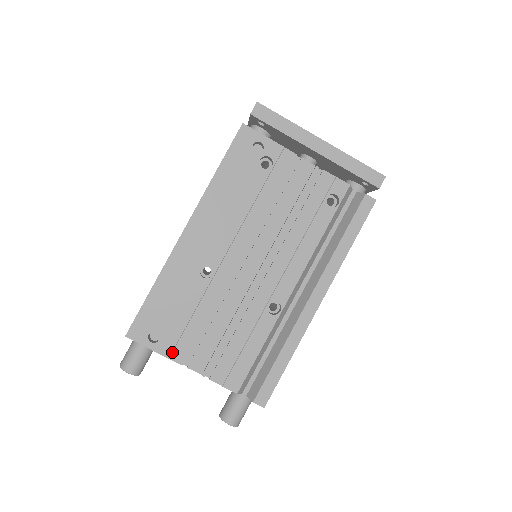
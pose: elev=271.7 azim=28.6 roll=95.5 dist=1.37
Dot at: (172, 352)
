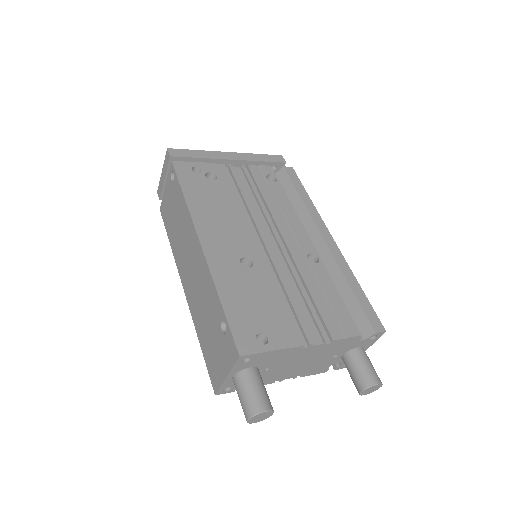
Dot at: (287, 341)
